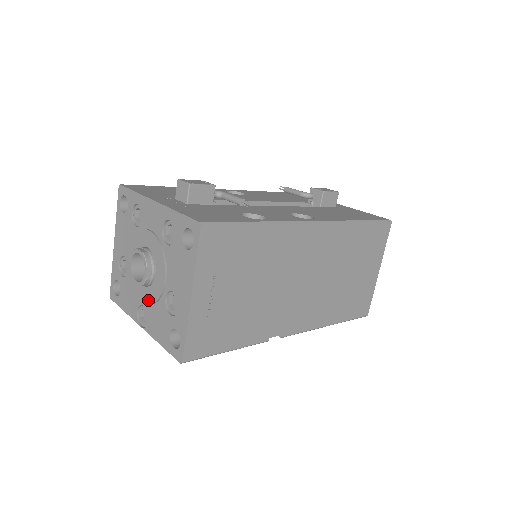
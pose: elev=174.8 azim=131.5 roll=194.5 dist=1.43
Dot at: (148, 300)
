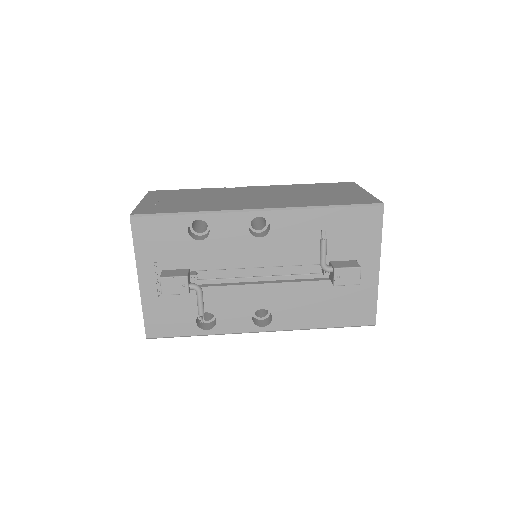
Dot at: occluded
